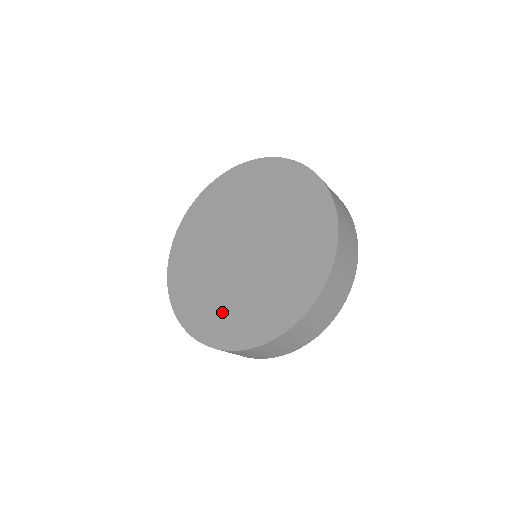
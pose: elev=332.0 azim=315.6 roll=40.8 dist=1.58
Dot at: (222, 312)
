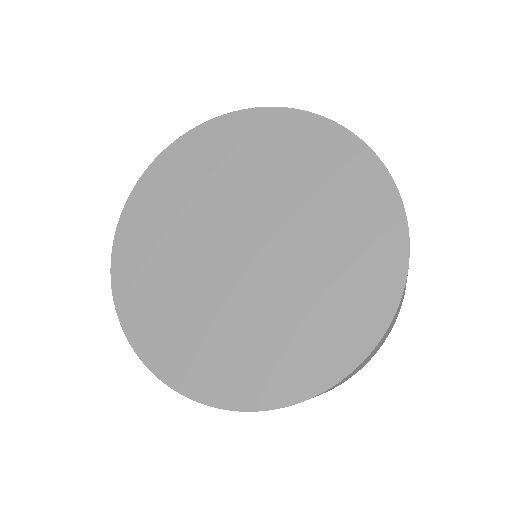
Dot at: (232, 351)
